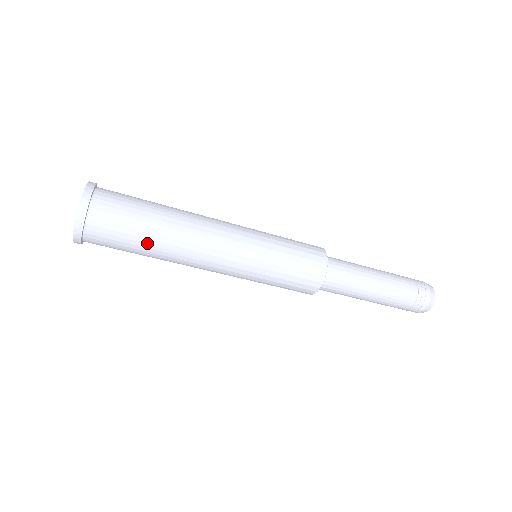
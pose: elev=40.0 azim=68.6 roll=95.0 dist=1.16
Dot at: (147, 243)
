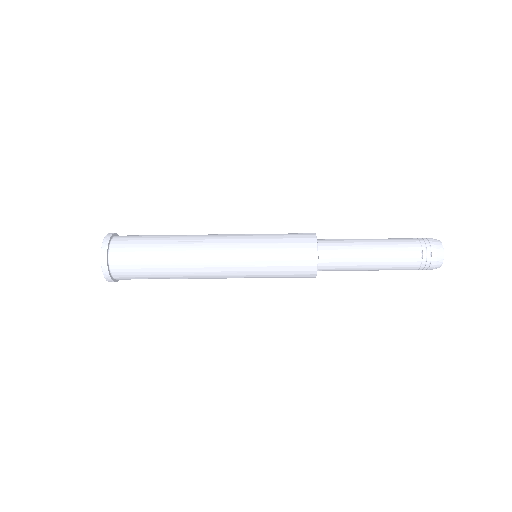
Dot at: occluded
